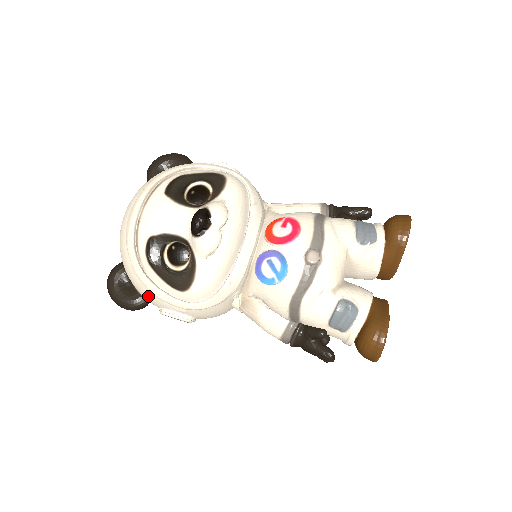
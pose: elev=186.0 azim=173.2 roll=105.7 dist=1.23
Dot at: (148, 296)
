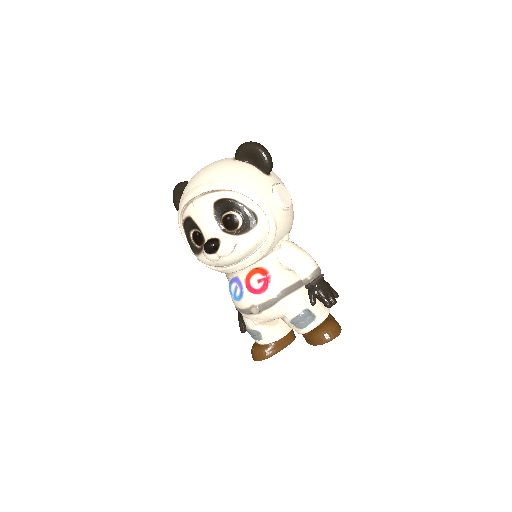
Dot at: occluded
